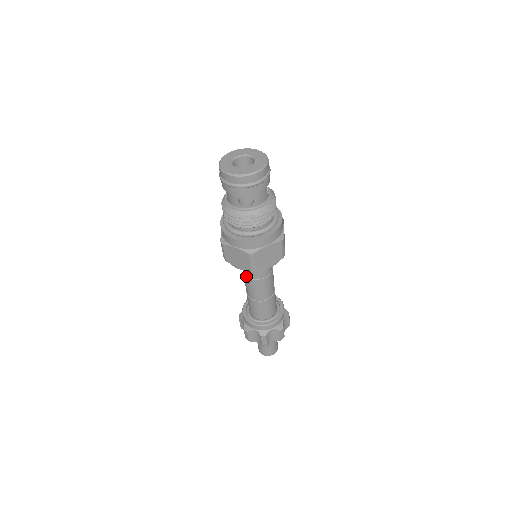
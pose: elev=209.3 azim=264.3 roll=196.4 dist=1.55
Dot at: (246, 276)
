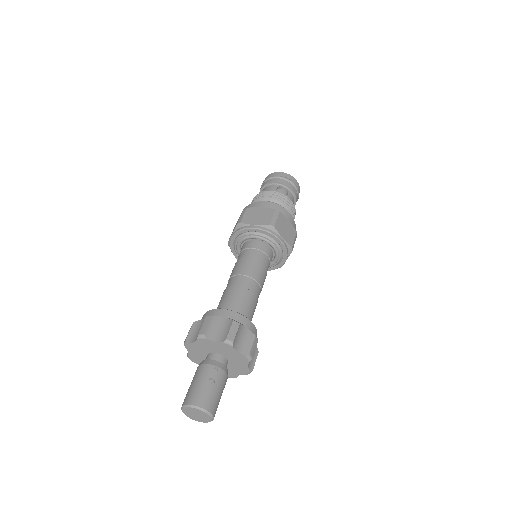
Dot at: (243, 258)
